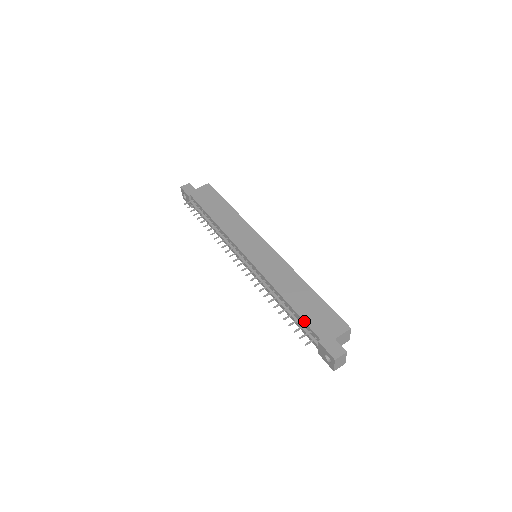
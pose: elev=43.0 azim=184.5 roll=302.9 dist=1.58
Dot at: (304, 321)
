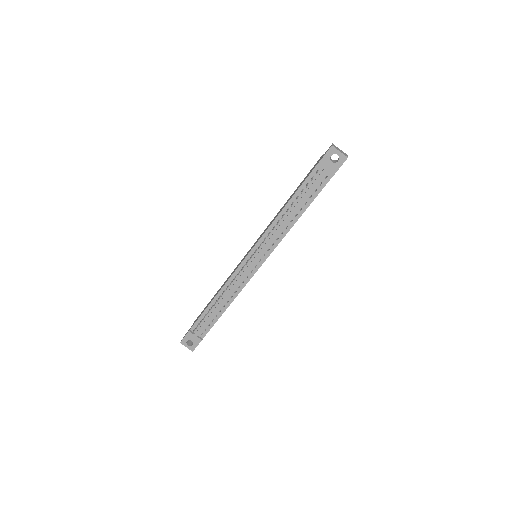
Dot at: (303, 182)
